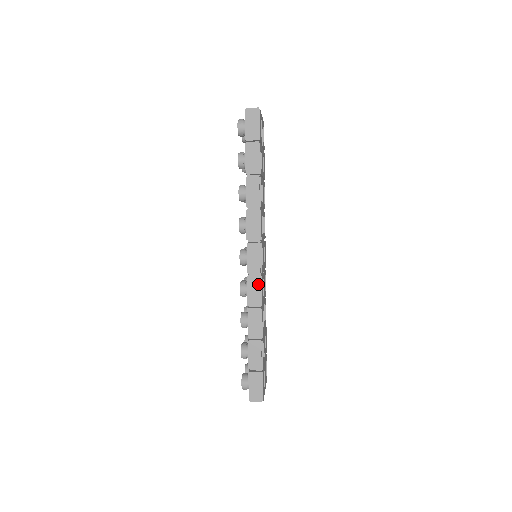
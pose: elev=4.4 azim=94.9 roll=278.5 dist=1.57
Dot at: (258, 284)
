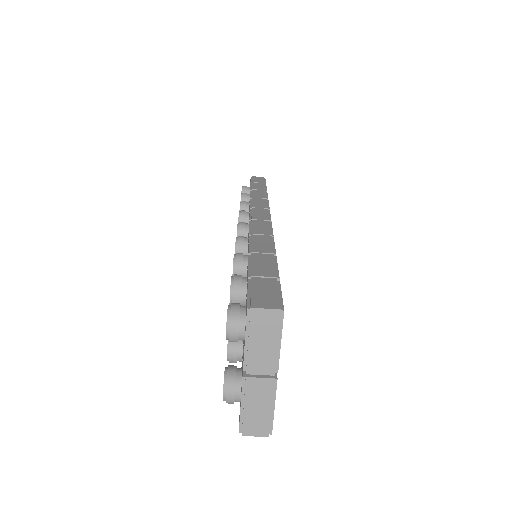
Dot at: (266, 224)
